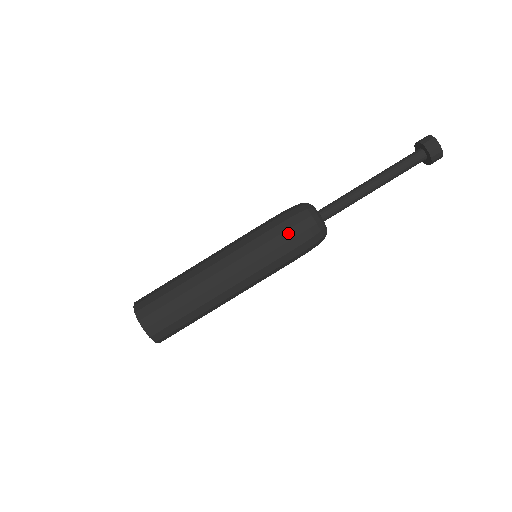
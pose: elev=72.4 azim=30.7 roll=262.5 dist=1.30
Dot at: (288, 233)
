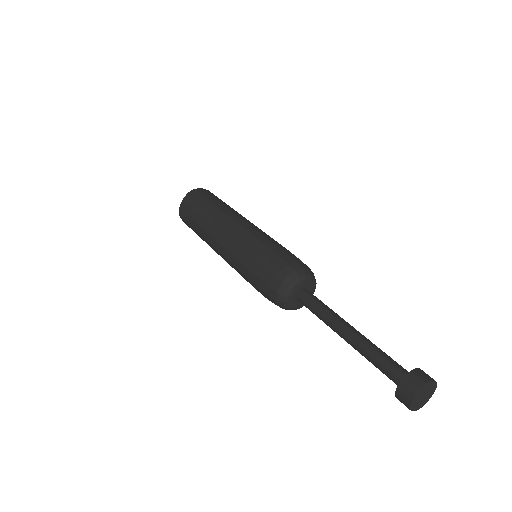
Dot at: (261, 293)
